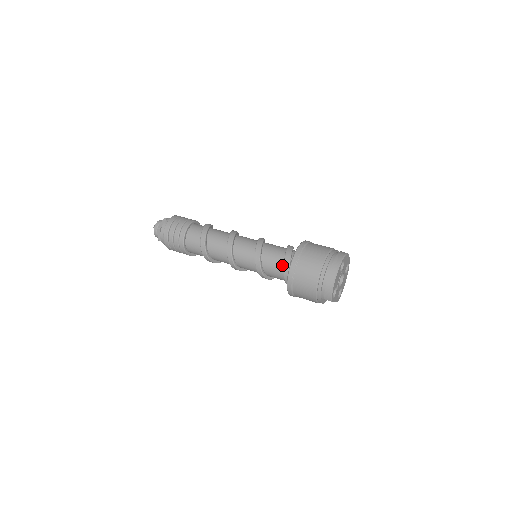
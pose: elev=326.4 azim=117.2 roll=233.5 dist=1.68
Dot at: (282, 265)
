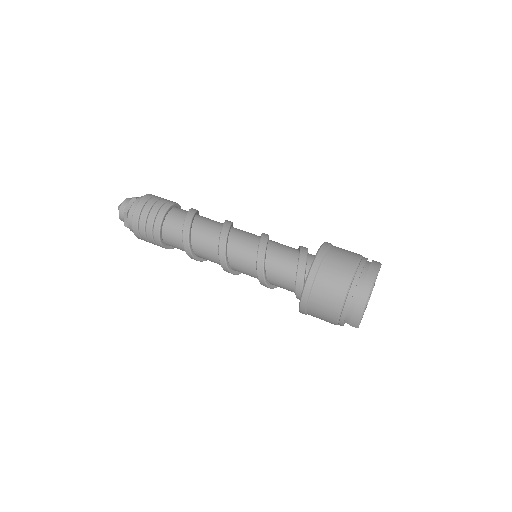
Dot at: (293, 275)
